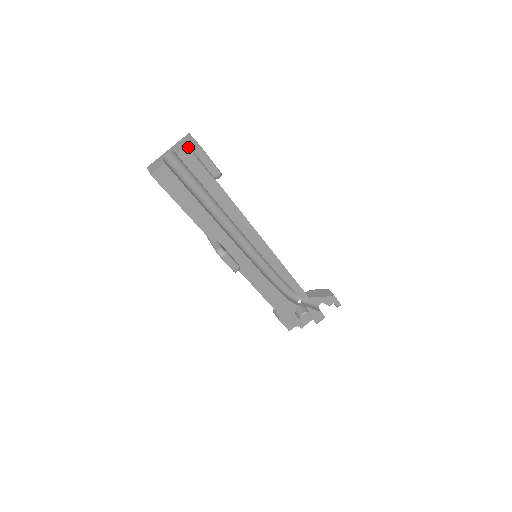
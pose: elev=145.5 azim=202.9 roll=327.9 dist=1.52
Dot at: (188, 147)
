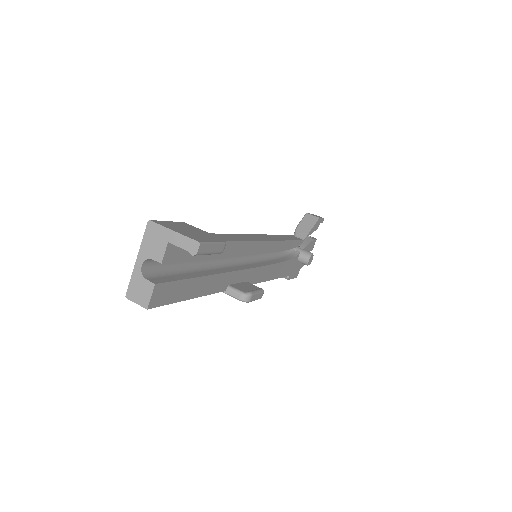
Dot at: (169, 244)
